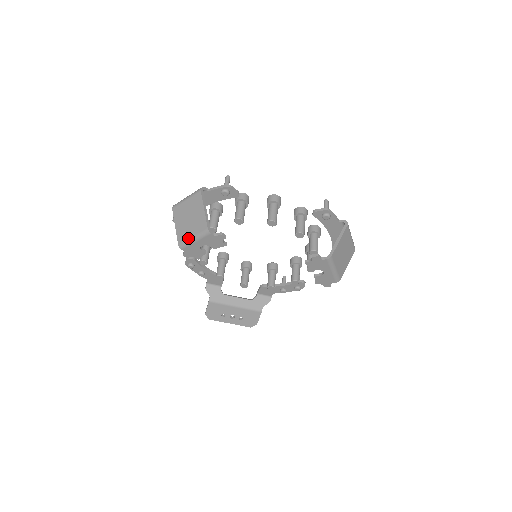
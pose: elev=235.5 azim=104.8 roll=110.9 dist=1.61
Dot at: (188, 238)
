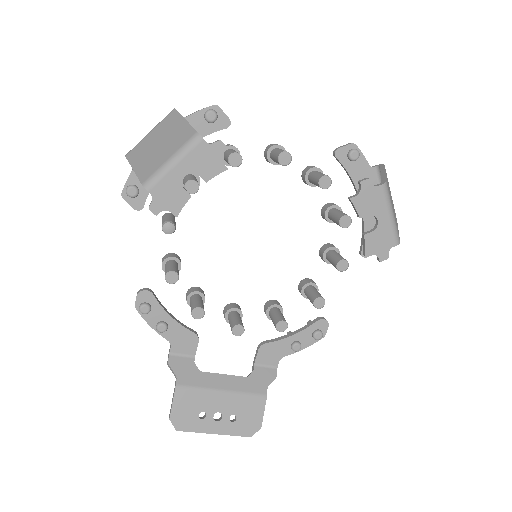
Dot at: (161, 164)
